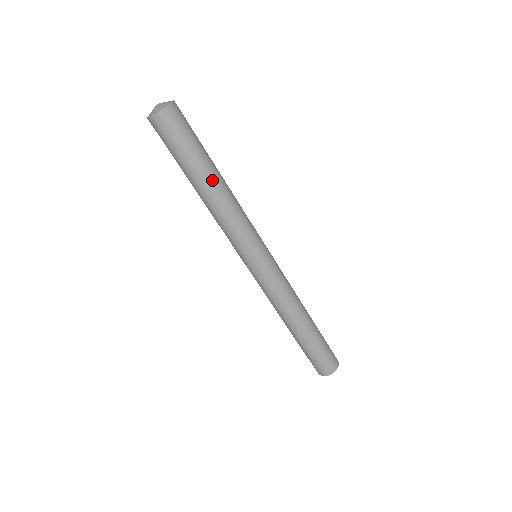
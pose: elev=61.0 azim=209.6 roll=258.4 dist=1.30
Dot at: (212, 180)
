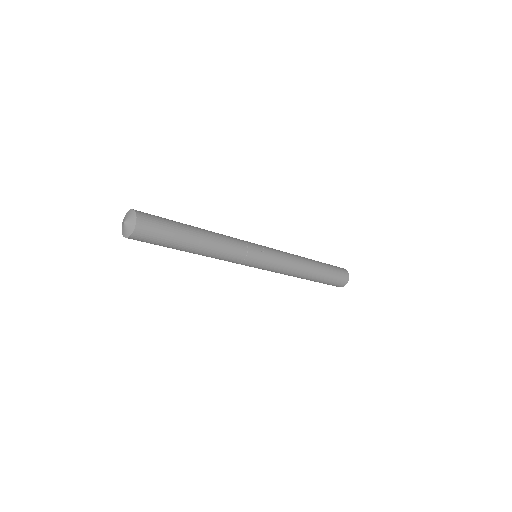
Dot at: (199, 244)
